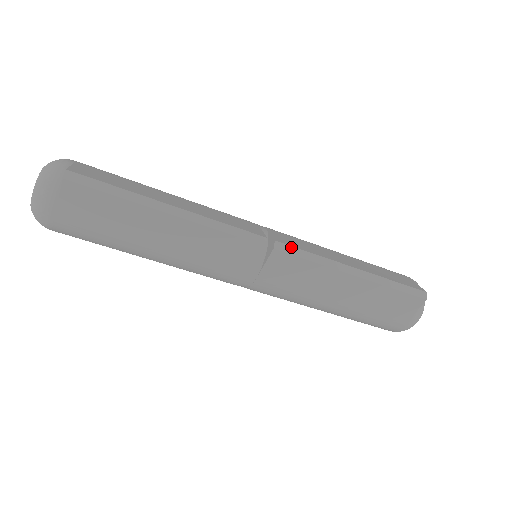
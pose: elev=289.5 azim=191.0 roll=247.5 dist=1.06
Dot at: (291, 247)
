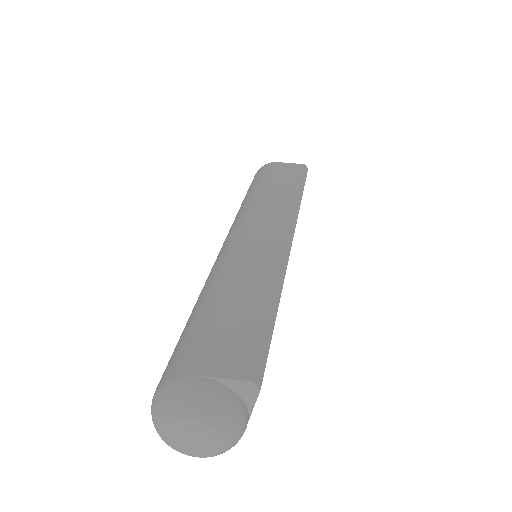
Dot at: (291, 224)
